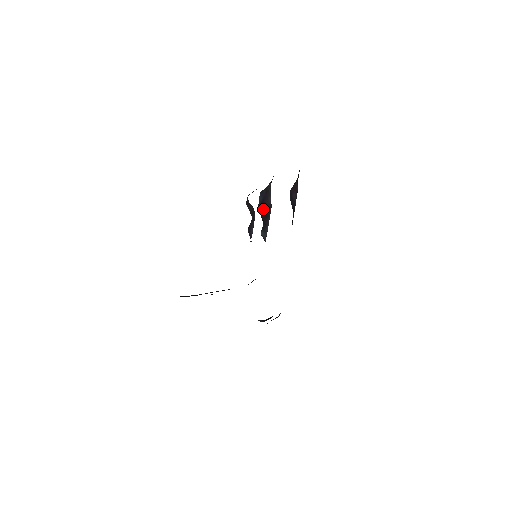
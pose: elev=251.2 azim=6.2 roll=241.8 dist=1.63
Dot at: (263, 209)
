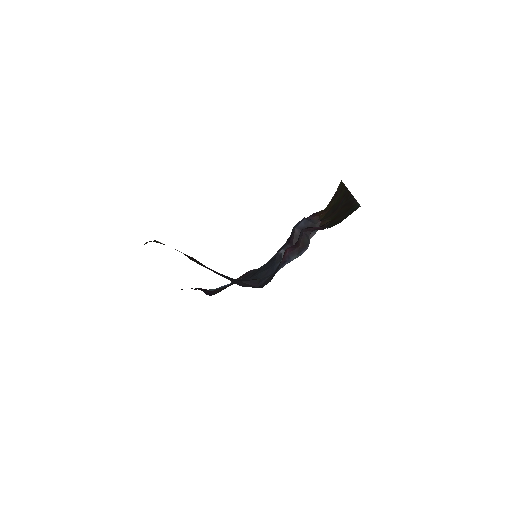
Dot at: occluded
